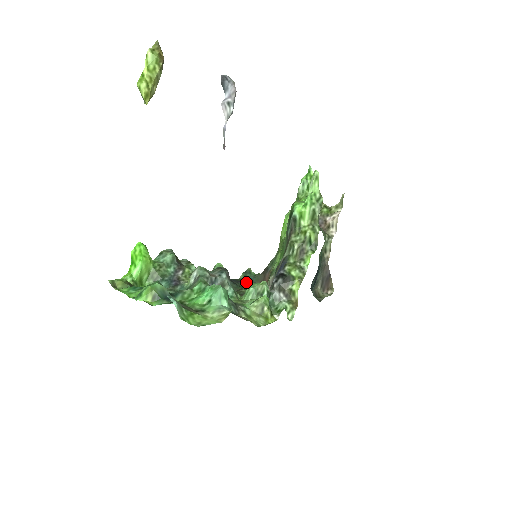
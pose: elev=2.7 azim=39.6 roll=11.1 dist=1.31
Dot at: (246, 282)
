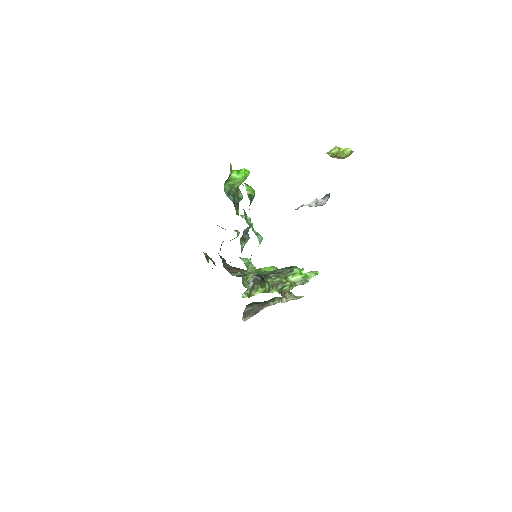
Dot at: occluded
